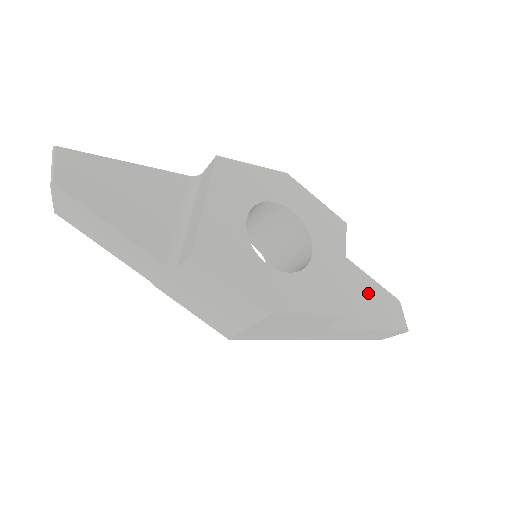
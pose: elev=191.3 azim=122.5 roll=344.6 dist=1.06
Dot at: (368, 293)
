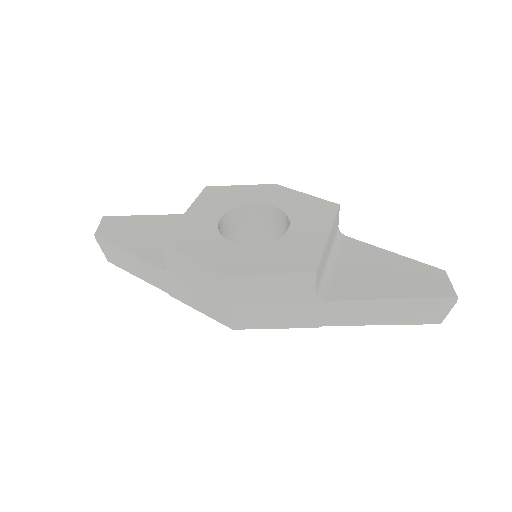
Dot at: (393, 268)
